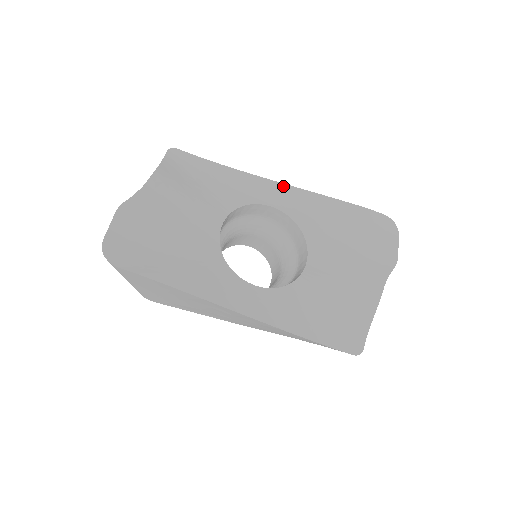
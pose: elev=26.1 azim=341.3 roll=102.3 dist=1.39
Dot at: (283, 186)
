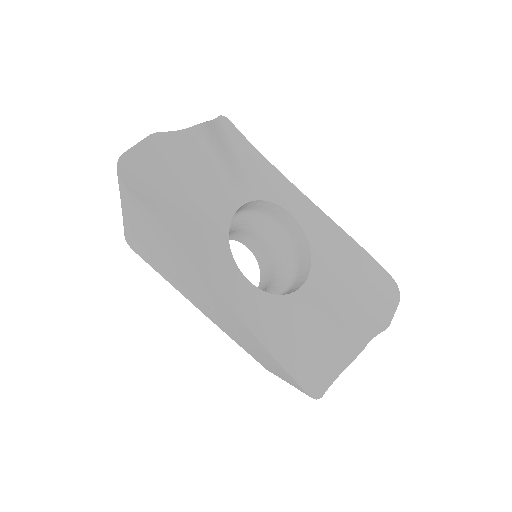
Dot at: (311, 204)
